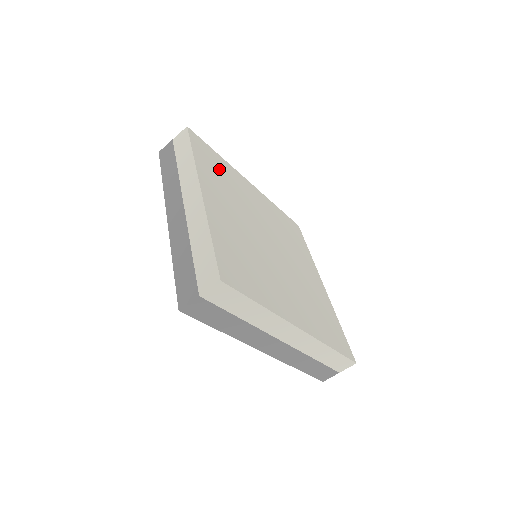
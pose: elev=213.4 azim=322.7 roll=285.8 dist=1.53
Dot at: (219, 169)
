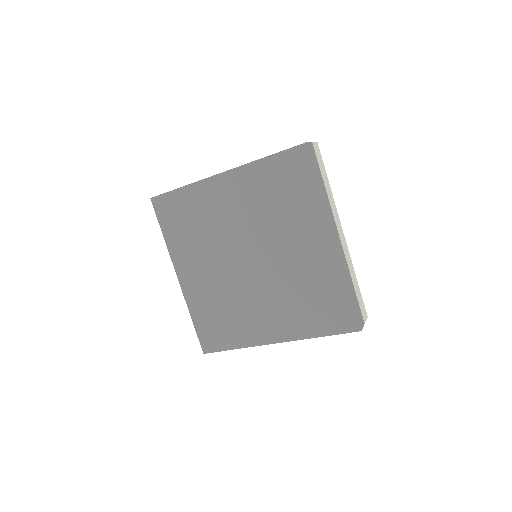
Dot at: occluded
